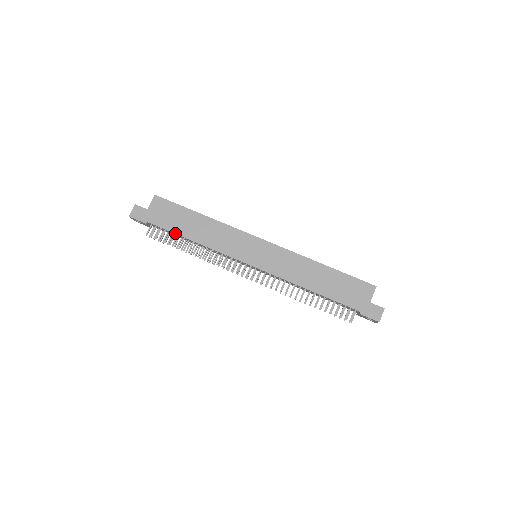
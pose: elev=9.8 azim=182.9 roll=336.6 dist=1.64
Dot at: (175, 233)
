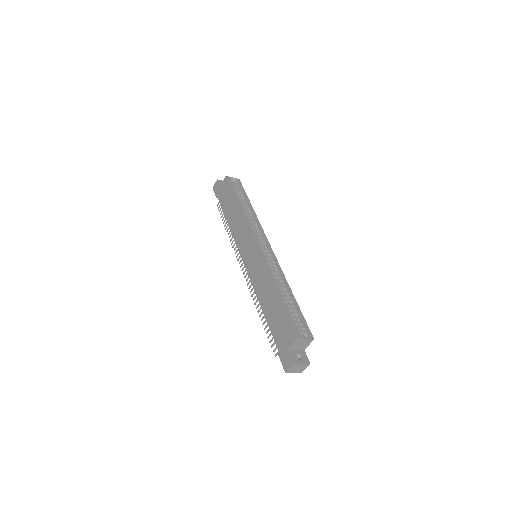
Dot at: (224, 212)
